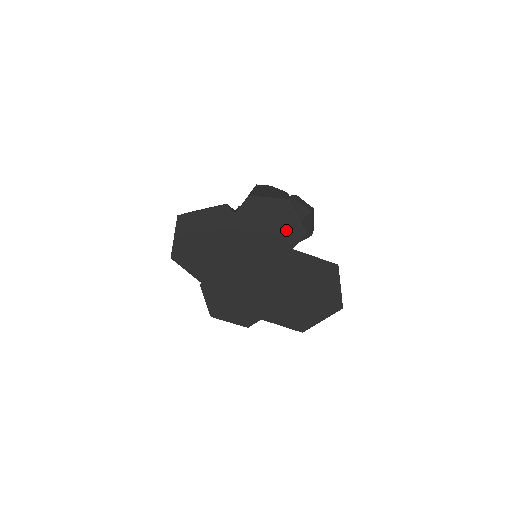
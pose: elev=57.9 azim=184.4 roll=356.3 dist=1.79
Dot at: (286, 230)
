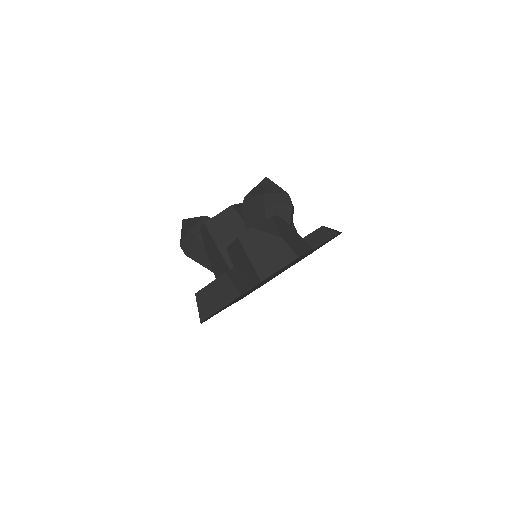
Dot at: occluded
